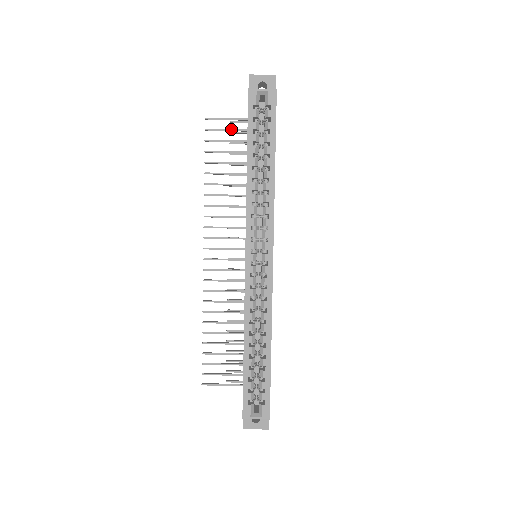
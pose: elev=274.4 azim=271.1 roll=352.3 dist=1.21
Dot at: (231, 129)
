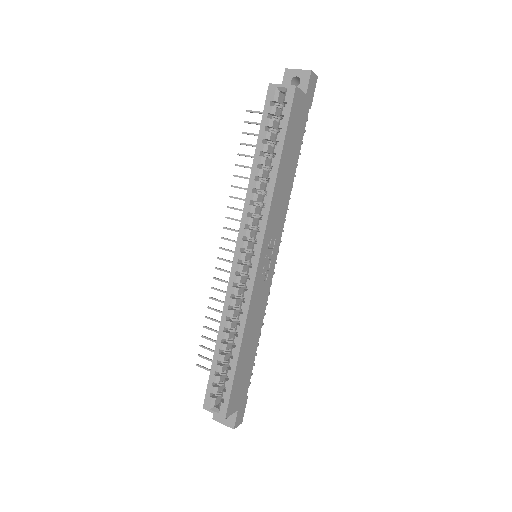
Dot at: occluded
